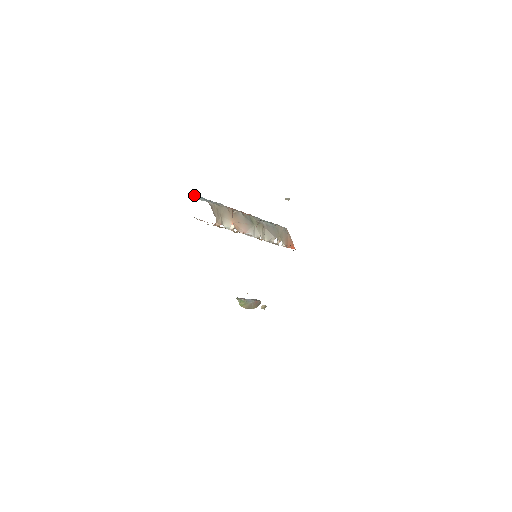
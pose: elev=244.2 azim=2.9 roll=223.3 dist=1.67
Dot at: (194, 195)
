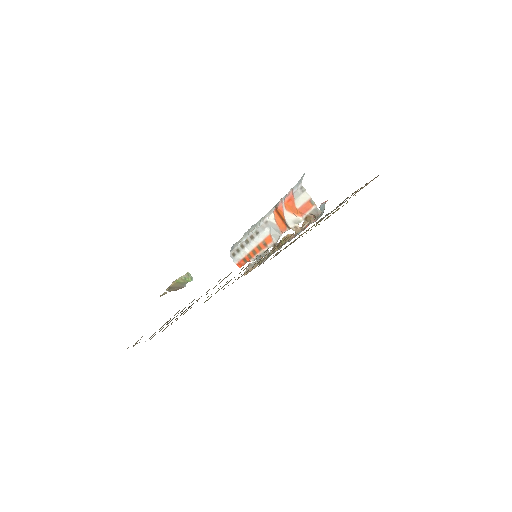
Dot at: occluded
